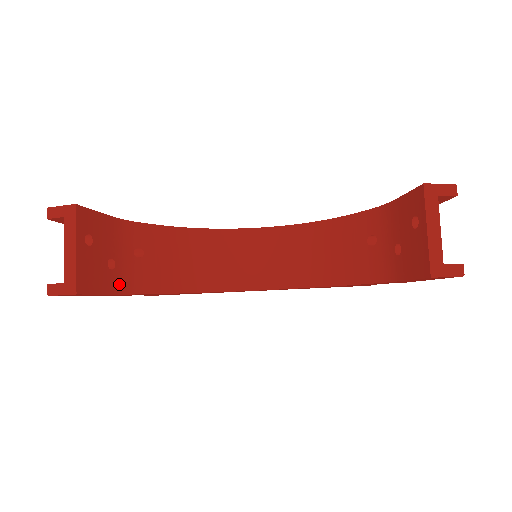
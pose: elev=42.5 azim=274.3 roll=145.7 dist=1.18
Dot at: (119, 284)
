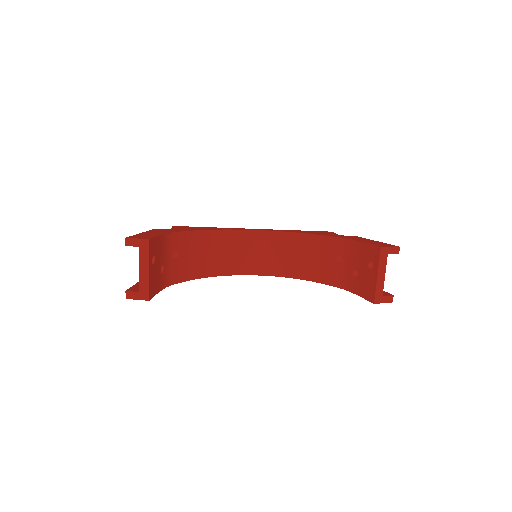
Dot at: (165, 281)
